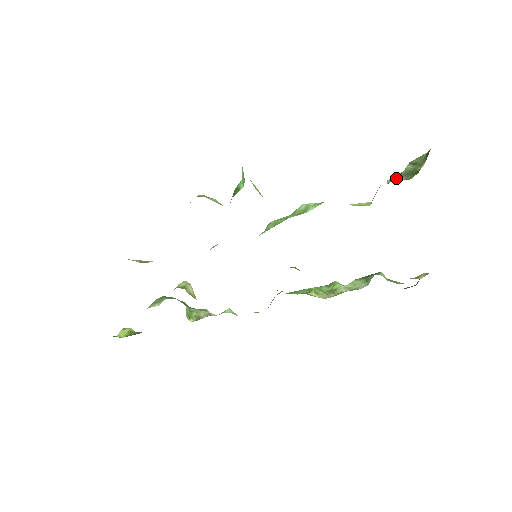
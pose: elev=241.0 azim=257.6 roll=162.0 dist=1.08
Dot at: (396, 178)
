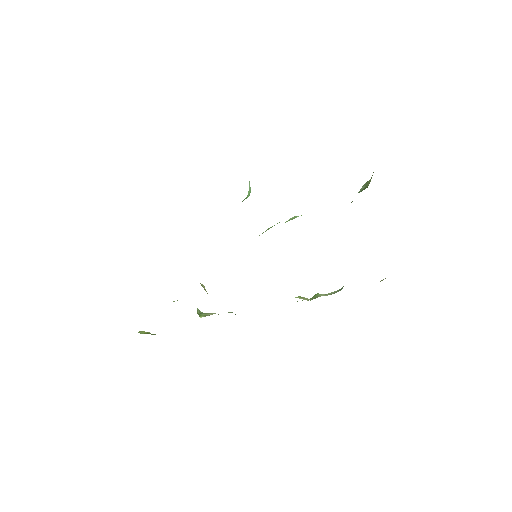
Dot at: occluded
